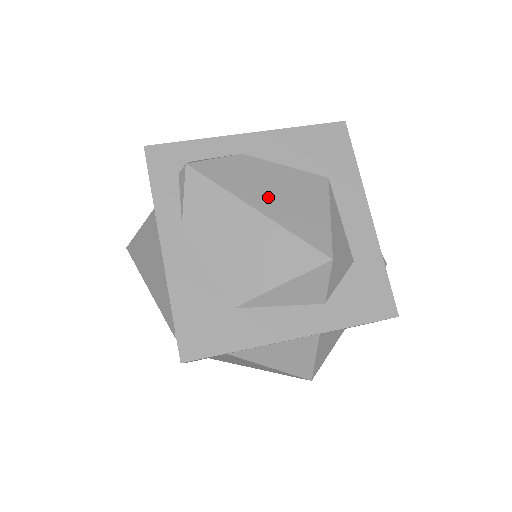
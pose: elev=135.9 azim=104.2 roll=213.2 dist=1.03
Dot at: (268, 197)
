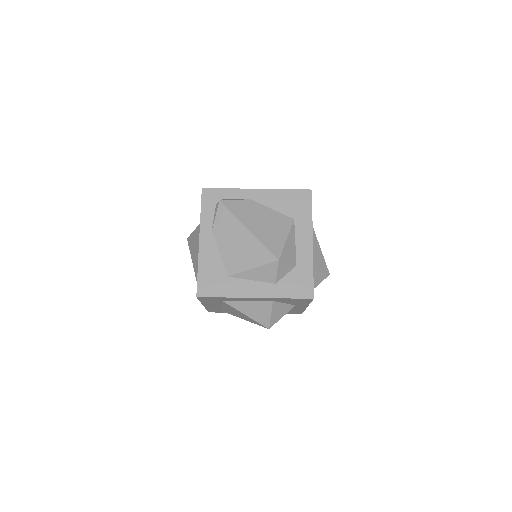
Dot at: (256, 224)
